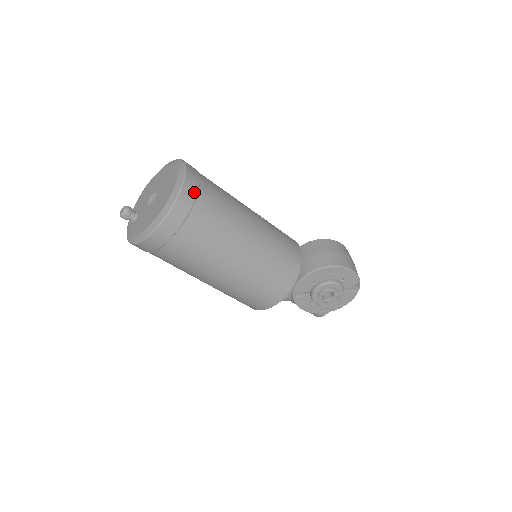
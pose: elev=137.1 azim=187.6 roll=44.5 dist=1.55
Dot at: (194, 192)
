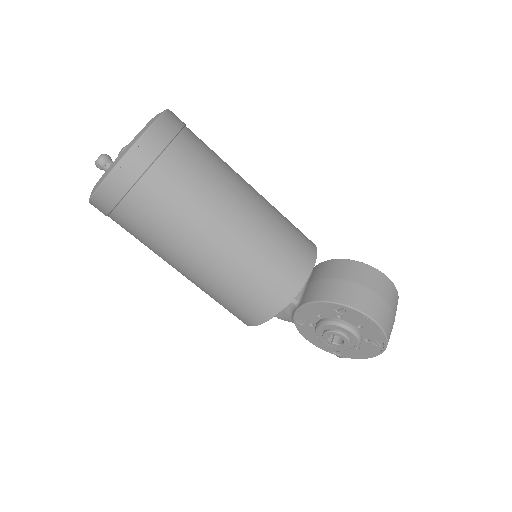
Dot at: (150, 157)
